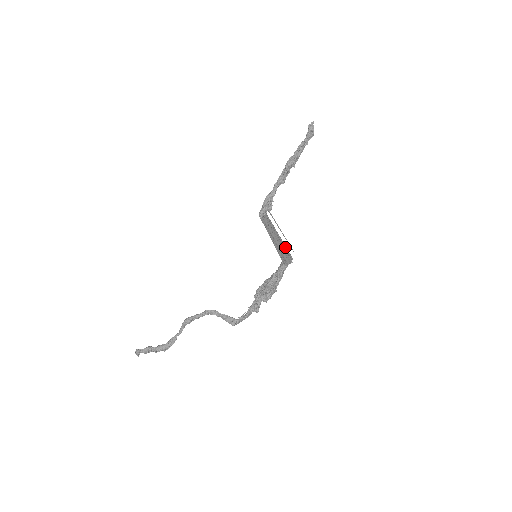
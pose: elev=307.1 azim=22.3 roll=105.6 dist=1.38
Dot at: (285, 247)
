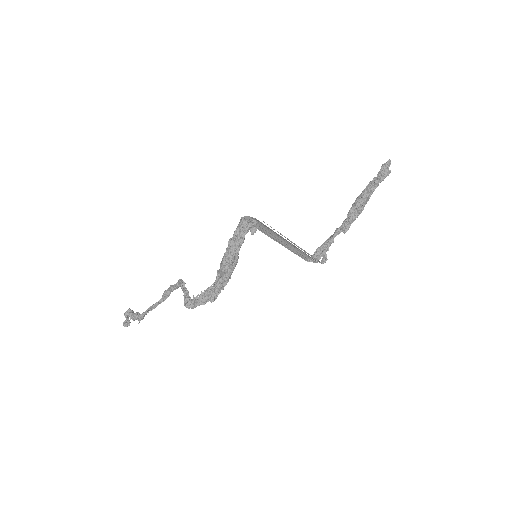
Dot at: occluded
